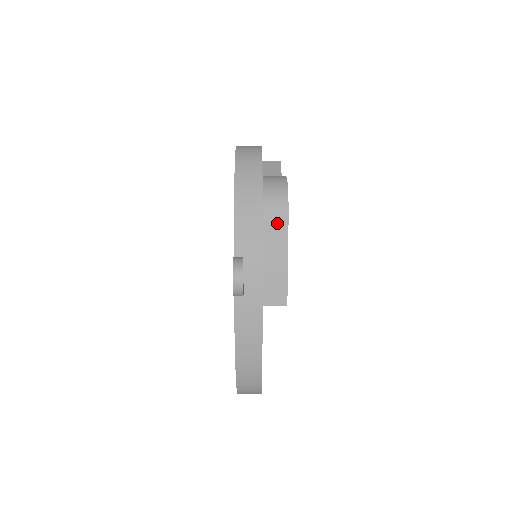
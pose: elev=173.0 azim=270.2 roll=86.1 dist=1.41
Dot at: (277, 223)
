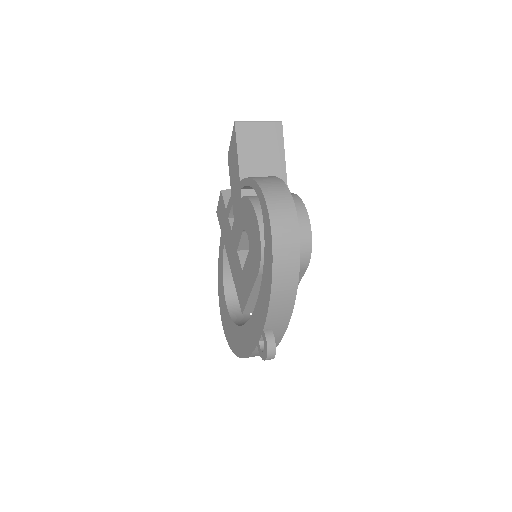
Dot at: occluded
